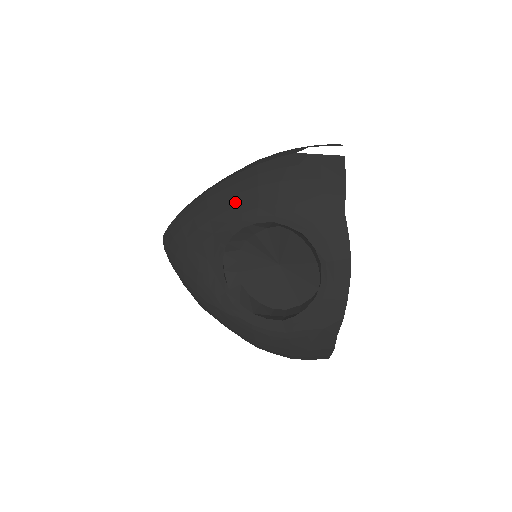
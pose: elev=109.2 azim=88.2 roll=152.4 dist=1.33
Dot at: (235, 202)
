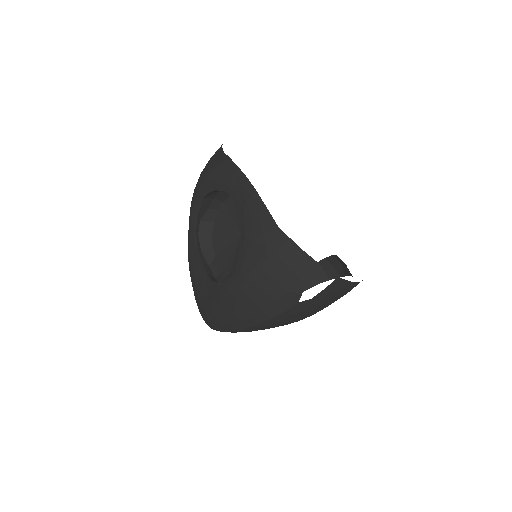
Dot at: occluded
